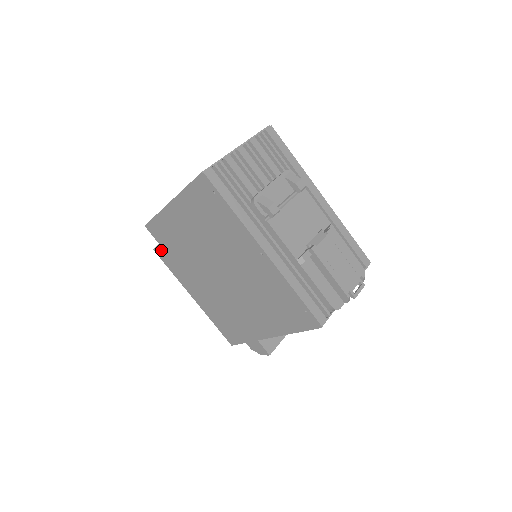
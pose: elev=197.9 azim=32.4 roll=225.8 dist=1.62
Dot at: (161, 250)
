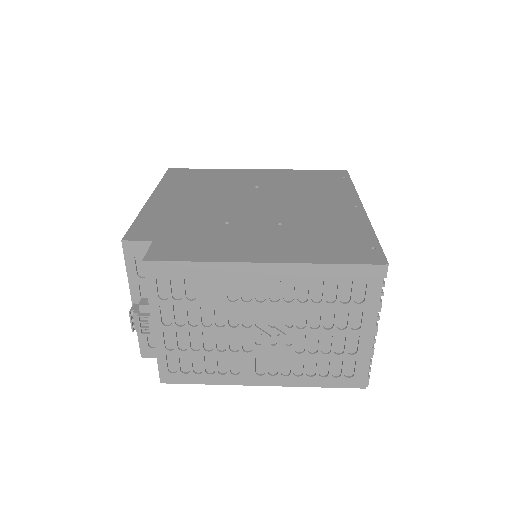
Dot at: occluded
